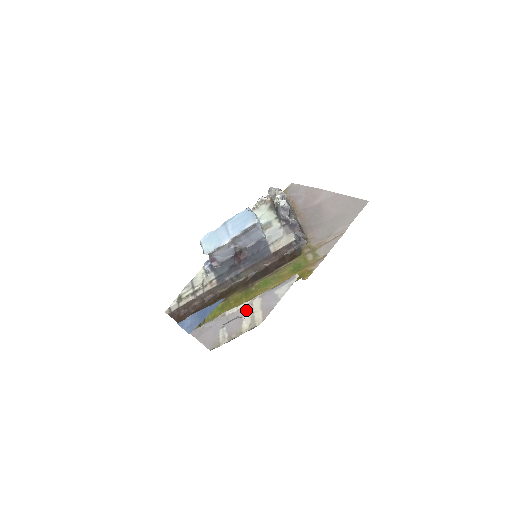
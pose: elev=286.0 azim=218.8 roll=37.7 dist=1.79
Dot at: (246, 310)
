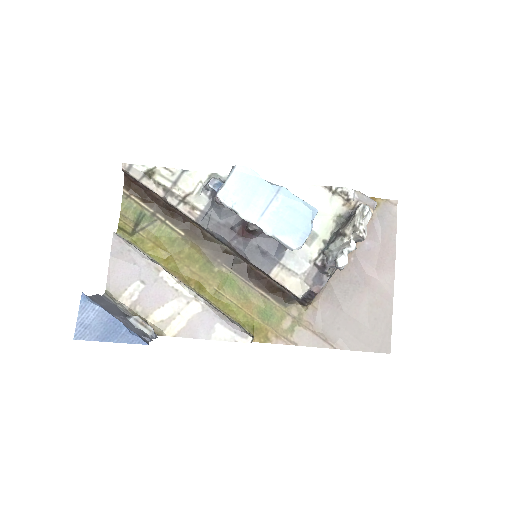
Dot at: (178, 300)
